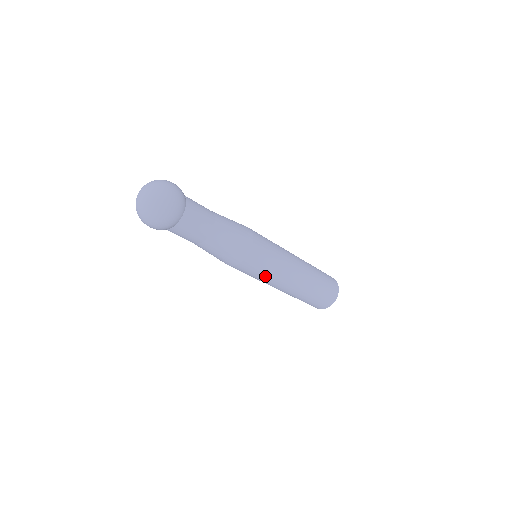
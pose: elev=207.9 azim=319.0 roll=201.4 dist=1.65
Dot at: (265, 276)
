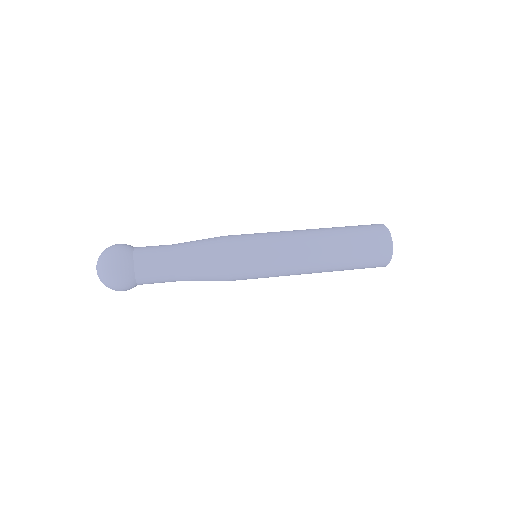
Dot at: occluded
